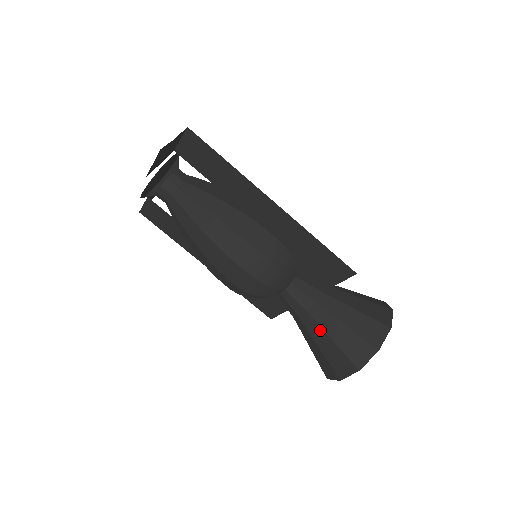
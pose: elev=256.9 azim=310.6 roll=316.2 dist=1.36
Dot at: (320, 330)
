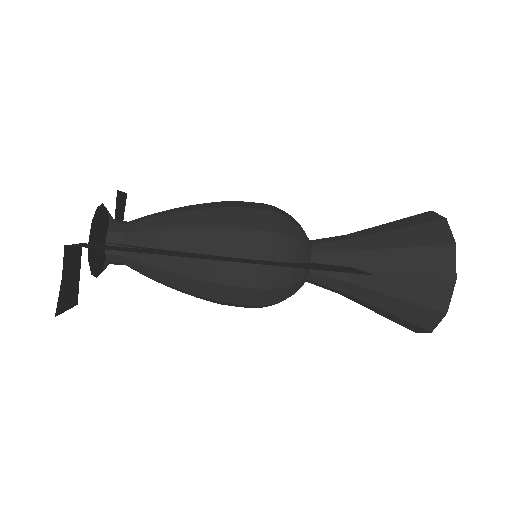
Dot at: (368, 304)
